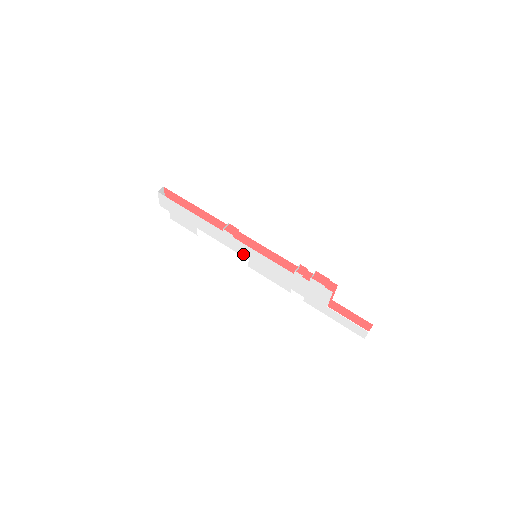
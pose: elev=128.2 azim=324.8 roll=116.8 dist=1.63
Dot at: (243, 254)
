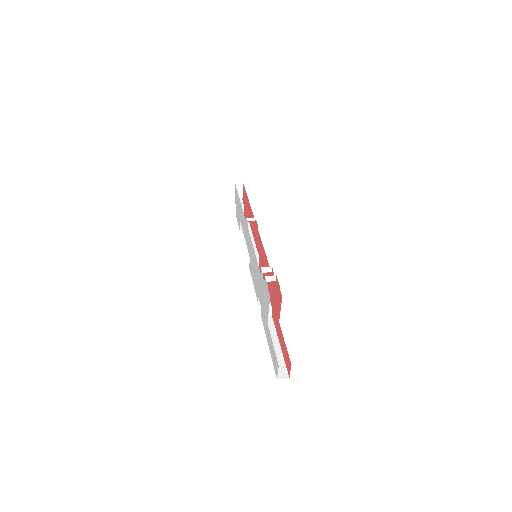
Dot at: (249, 251)
